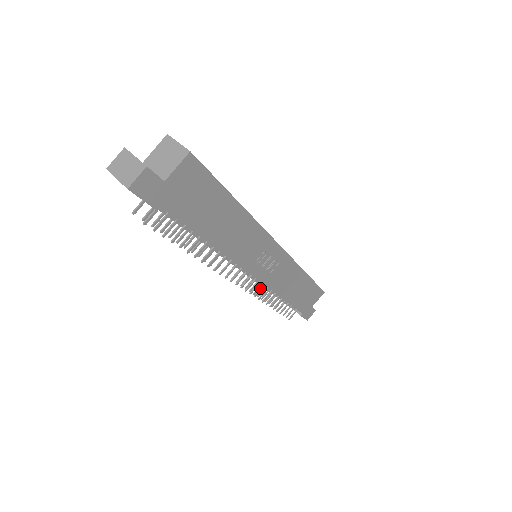
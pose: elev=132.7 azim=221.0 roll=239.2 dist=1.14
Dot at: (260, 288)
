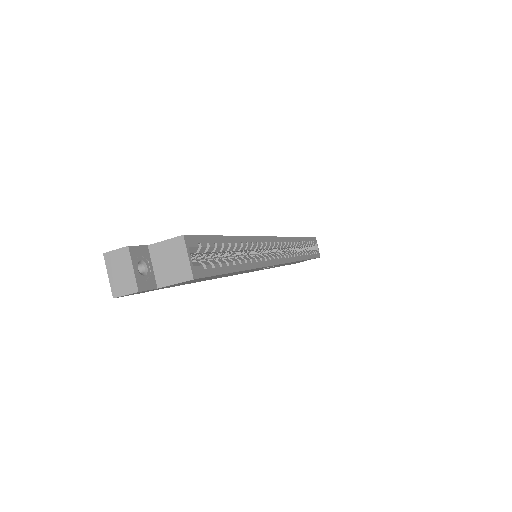
Dot at: occluded
